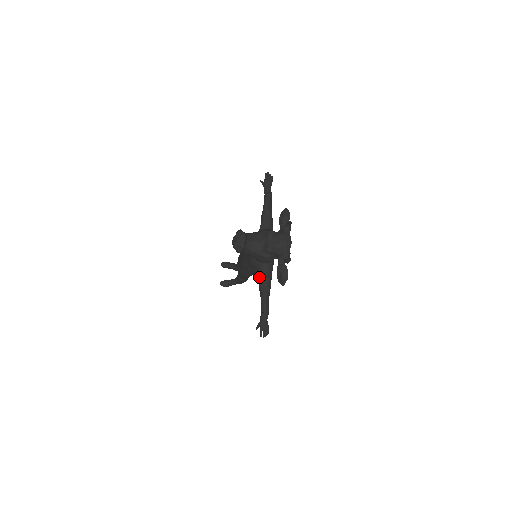
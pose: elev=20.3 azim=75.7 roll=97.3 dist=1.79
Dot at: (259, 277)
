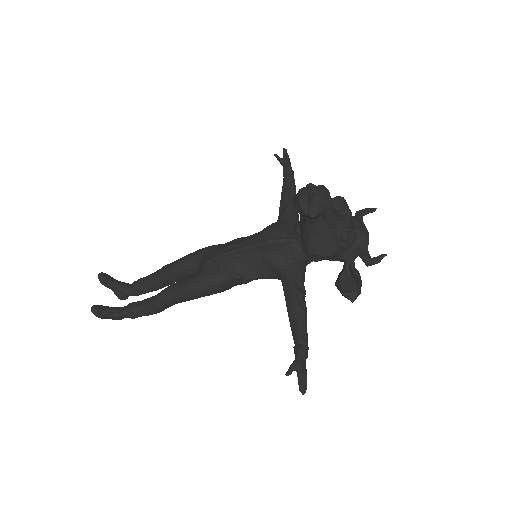
Dot at: (292, 282)
